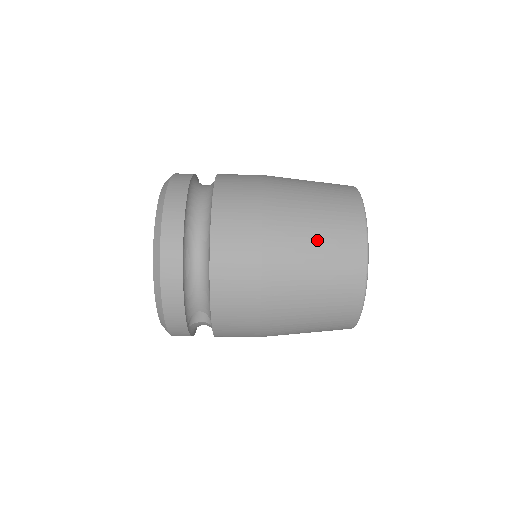
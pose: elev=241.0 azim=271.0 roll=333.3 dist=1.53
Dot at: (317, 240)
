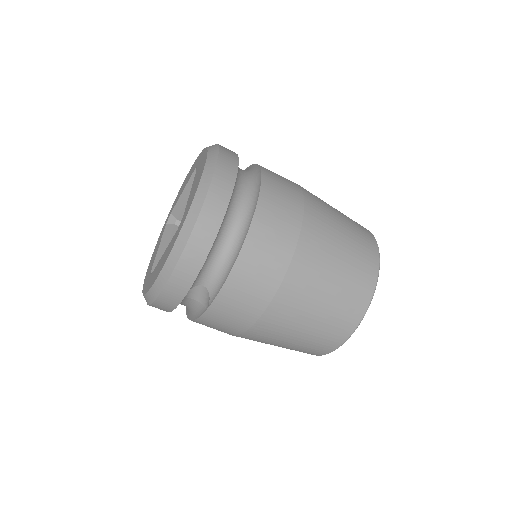
Dot at: (342, 257)
